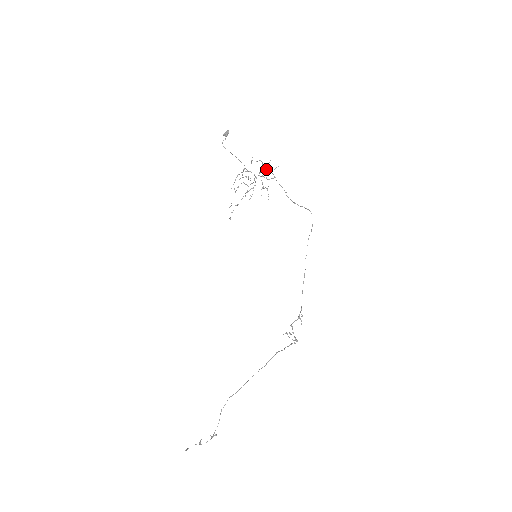
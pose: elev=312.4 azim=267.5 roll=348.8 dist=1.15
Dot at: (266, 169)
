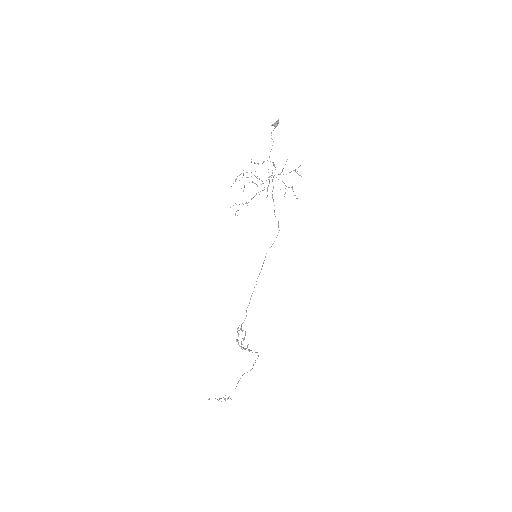
Dot at: (283, 168)
